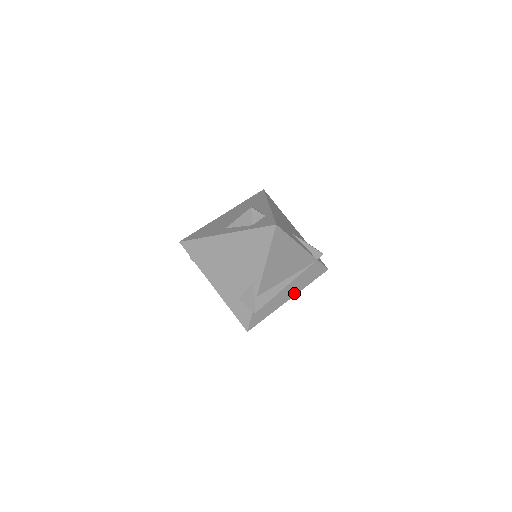
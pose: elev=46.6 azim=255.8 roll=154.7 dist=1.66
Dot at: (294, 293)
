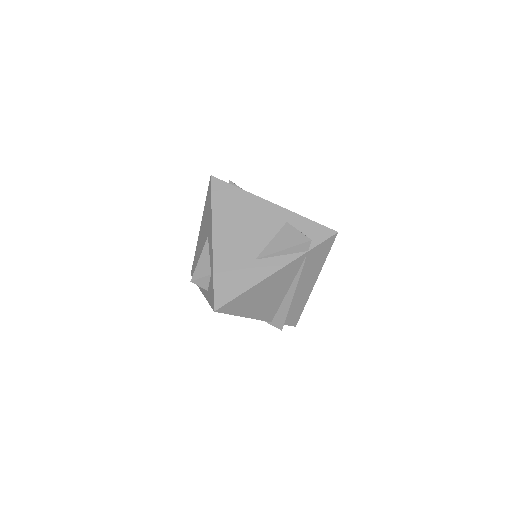
Dot at: (314, 279)
